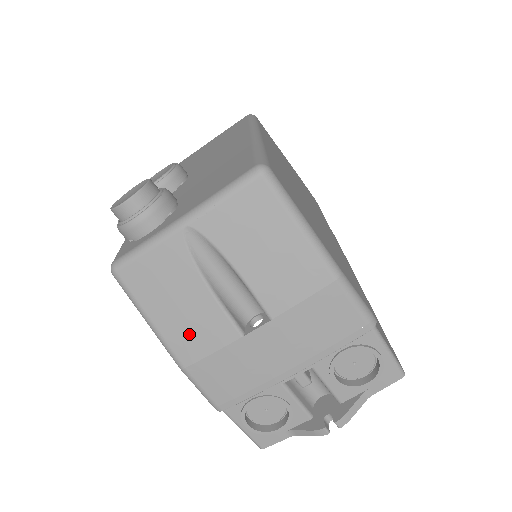
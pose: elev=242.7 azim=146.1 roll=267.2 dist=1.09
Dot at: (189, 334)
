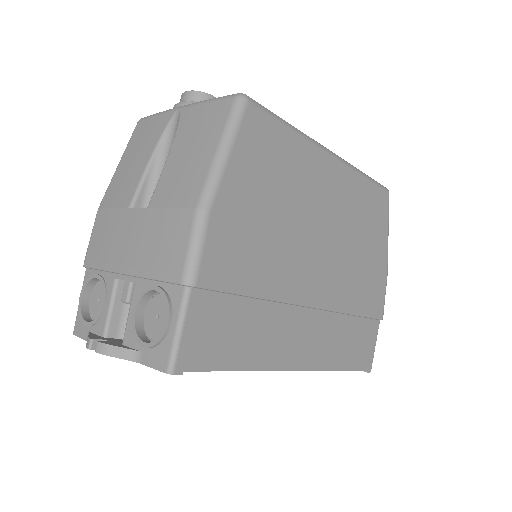
Dot at: (119, 185)
